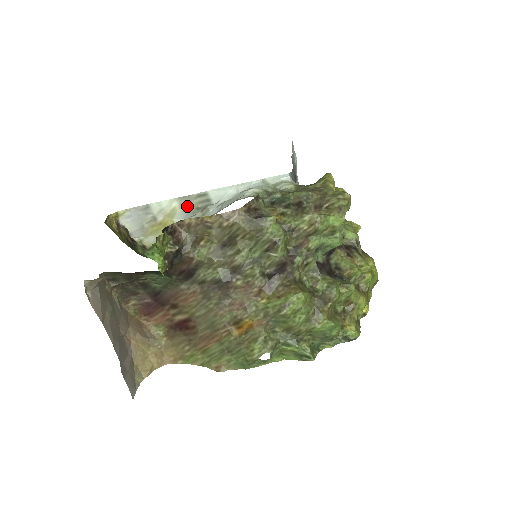
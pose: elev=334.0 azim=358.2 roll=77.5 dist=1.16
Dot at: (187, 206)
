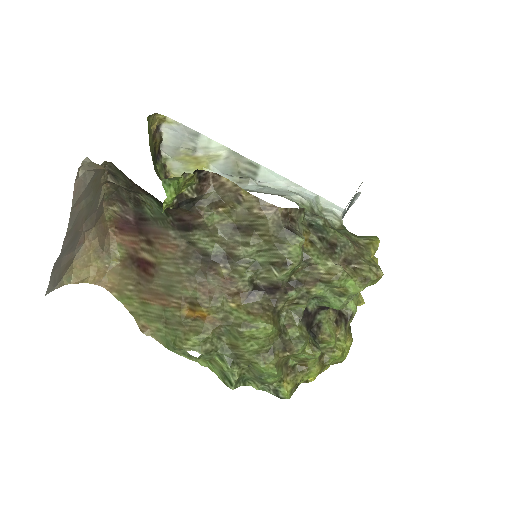
Dot at: (232, 163)
